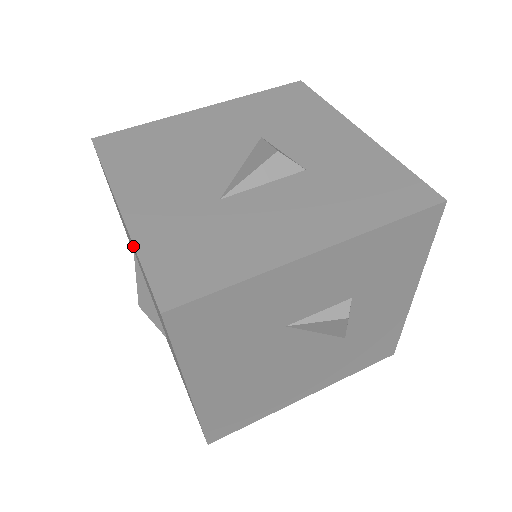
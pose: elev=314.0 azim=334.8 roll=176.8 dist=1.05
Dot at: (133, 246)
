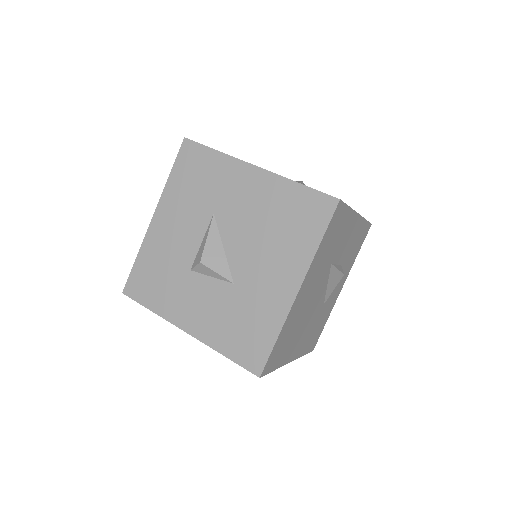
Dot at: (274, 185)
